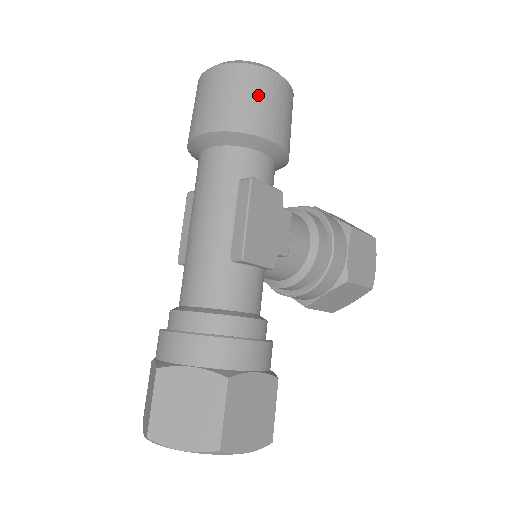
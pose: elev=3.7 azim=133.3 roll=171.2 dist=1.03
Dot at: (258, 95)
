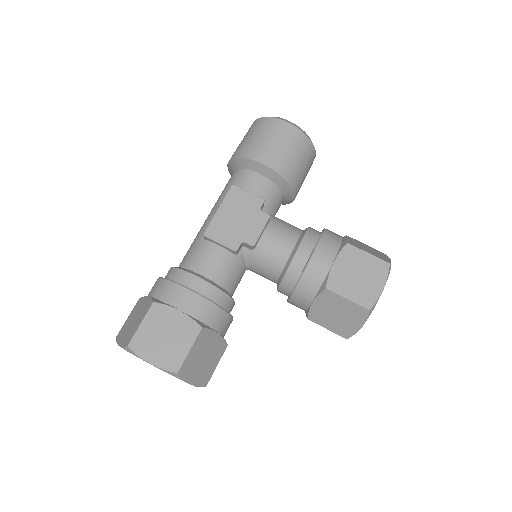
Dot at: (260, 134)
